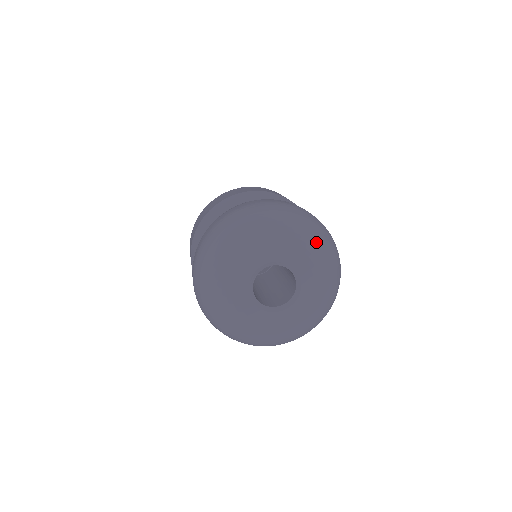
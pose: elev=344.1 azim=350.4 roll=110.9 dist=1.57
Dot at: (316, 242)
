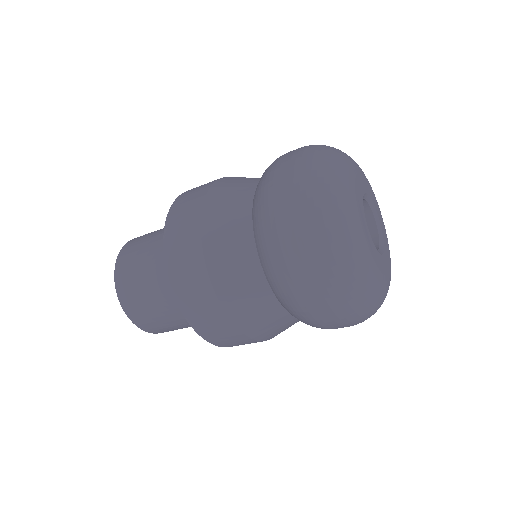
Dot at: occluded
